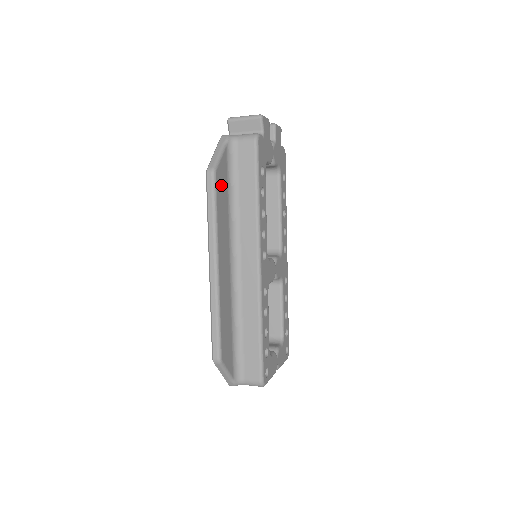
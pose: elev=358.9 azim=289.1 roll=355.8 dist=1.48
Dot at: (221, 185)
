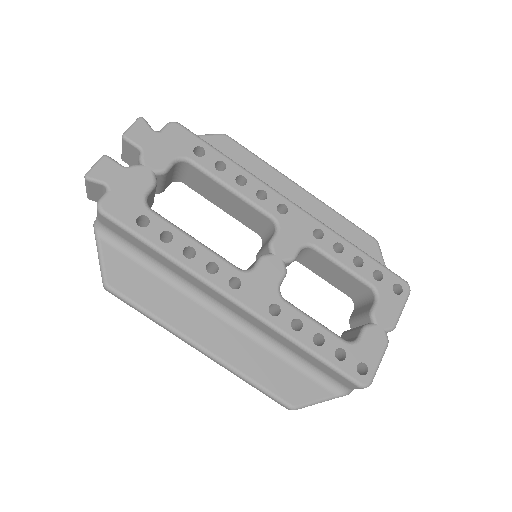
Dot at: (129, 280)
